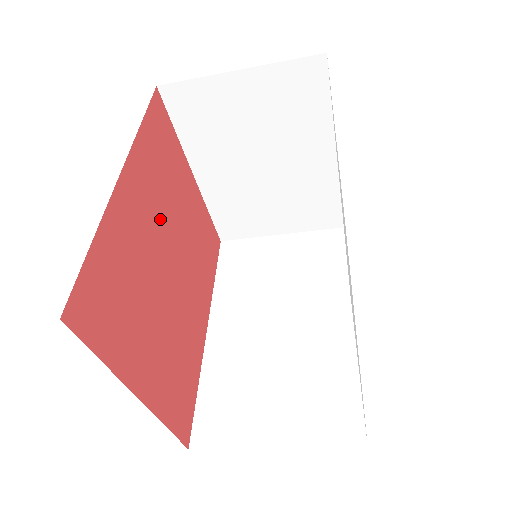
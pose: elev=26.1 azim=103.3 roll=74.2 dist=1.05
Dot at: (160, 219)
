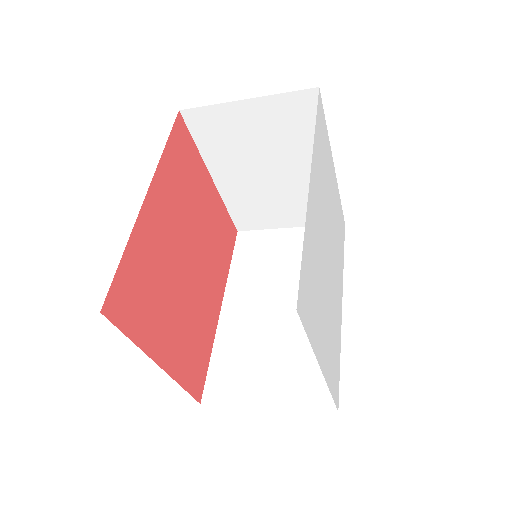
Dot at: (180, 224)
